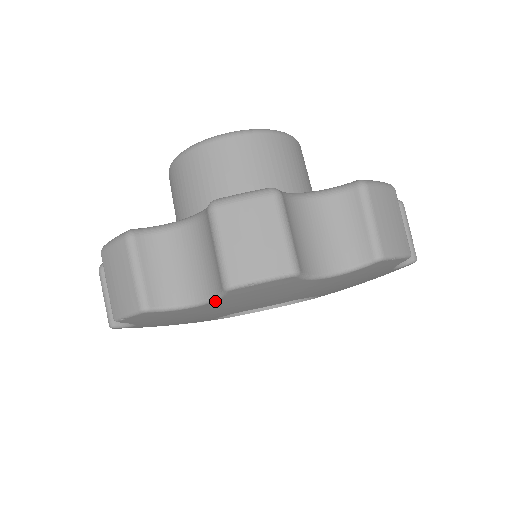
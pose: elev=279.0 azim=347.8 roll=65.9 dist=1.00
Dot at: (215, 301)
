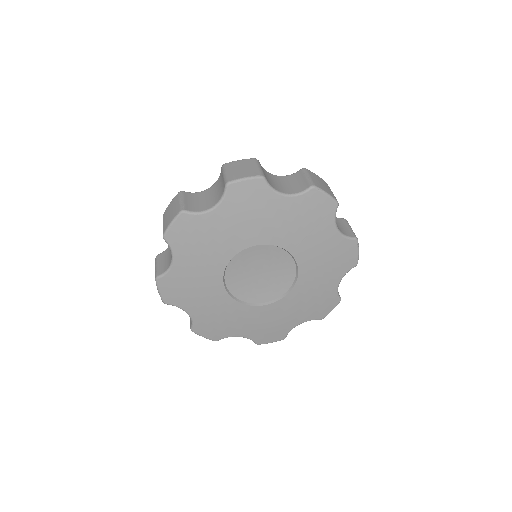
Dot at: (221, 203)
